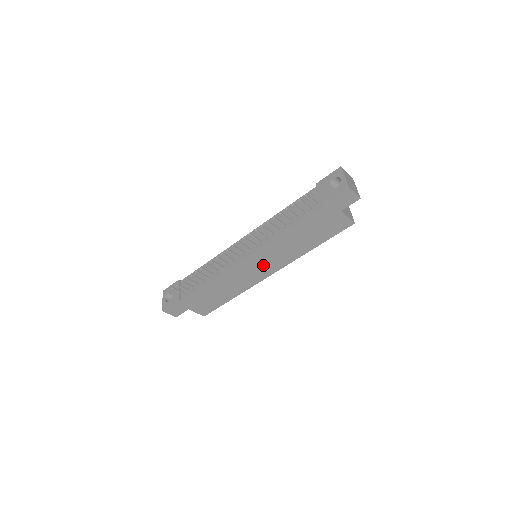
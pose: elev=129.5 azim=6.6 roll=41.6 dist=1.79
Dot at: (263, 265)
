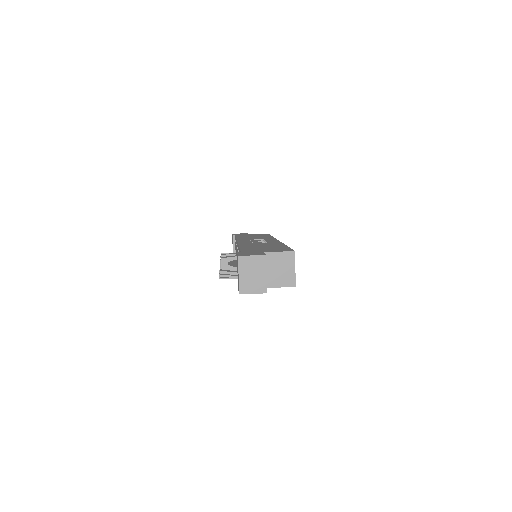
Dot at: occluded
